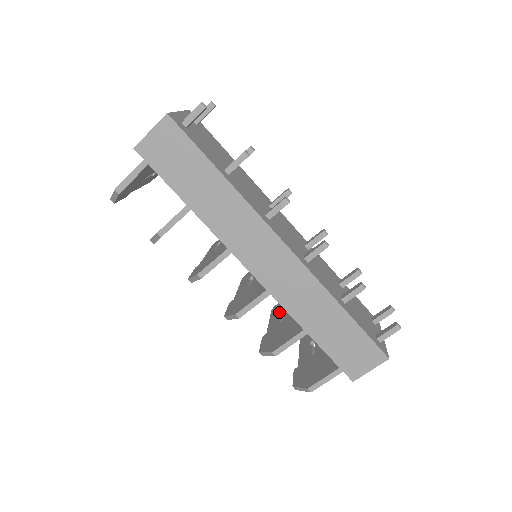
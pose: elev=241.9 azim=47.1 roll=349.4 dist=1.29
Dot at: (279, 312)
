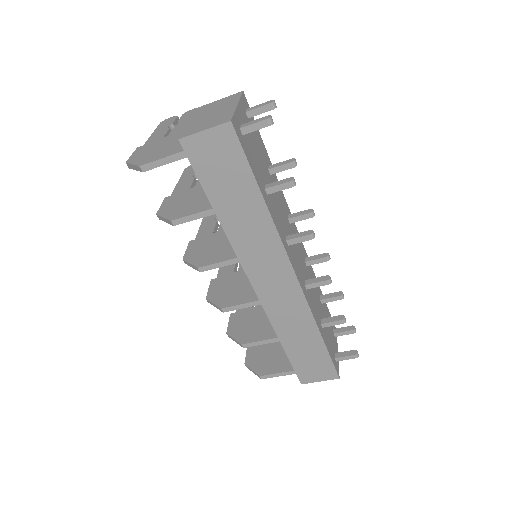
Dot at: occluded
